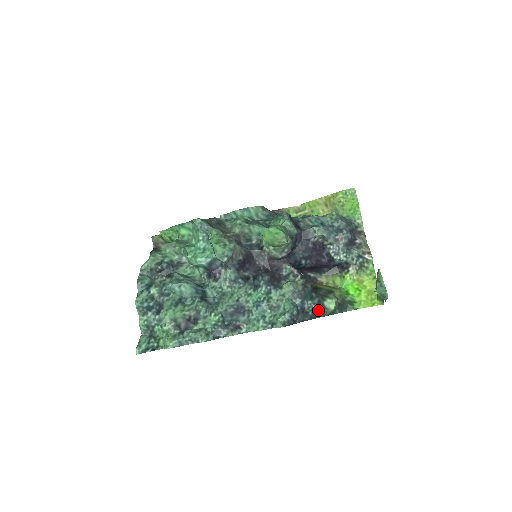
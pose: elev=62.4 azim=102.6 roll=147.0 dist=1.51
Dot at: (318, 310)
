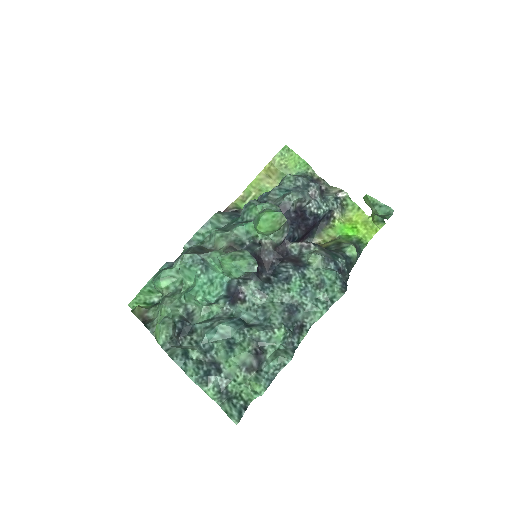
Dot at: (347, 263)
